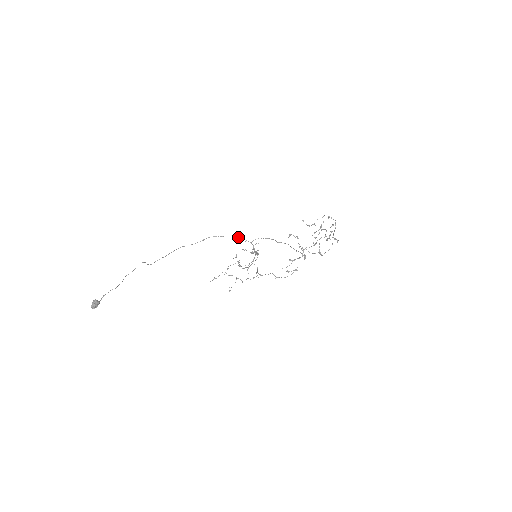
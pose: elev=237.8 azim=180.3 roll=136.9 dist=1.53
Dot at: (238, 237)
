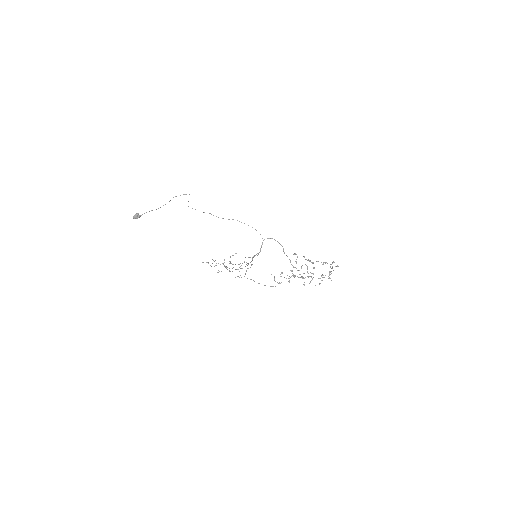
Dot at: (256, 230)
